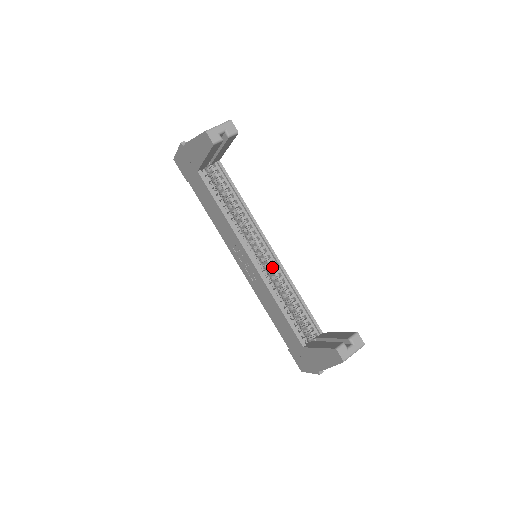
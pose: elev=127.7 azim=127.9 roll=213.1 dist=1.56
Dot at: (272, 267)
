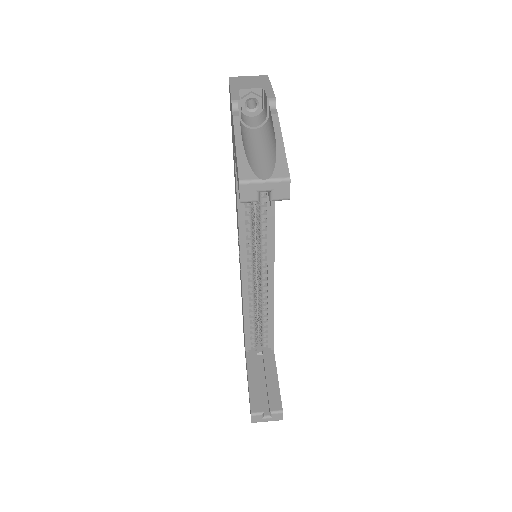
Dot at: (262, 282)
